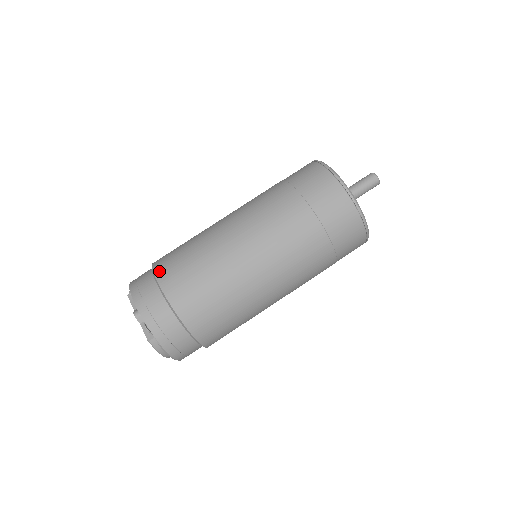
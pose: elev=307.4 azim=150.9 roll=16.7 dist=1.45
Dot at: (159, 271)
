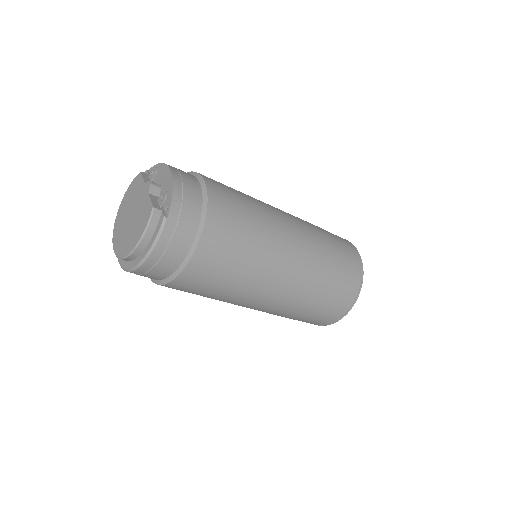
Dot at: occluded
